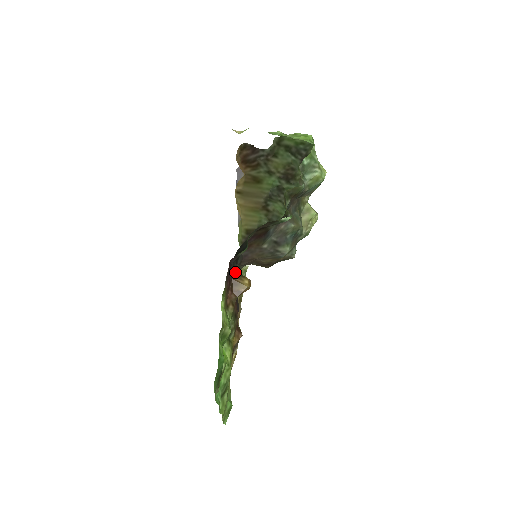
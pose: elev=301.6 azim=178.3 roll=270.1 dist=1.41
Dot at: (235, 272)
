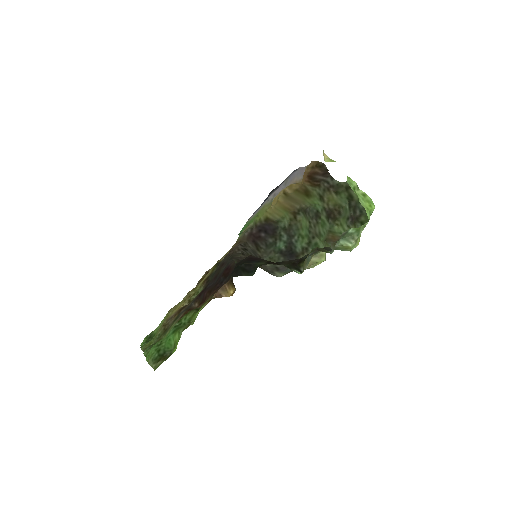
Dot at: occluded
